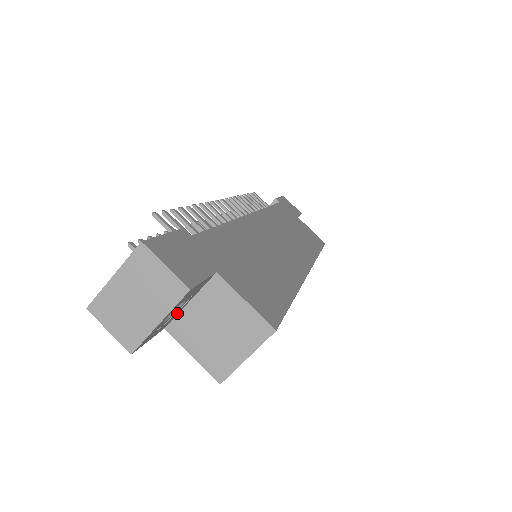
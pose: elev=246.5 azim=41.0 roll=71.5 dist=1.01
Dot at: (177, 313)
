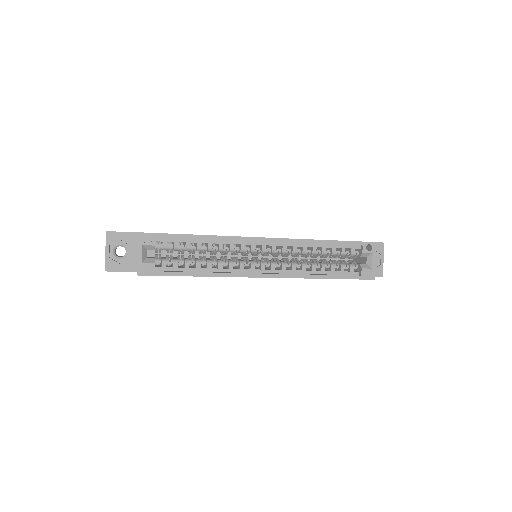
Dot at: (134, 259)
